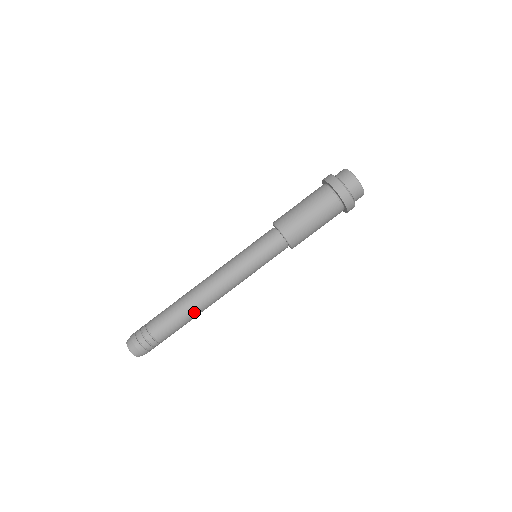
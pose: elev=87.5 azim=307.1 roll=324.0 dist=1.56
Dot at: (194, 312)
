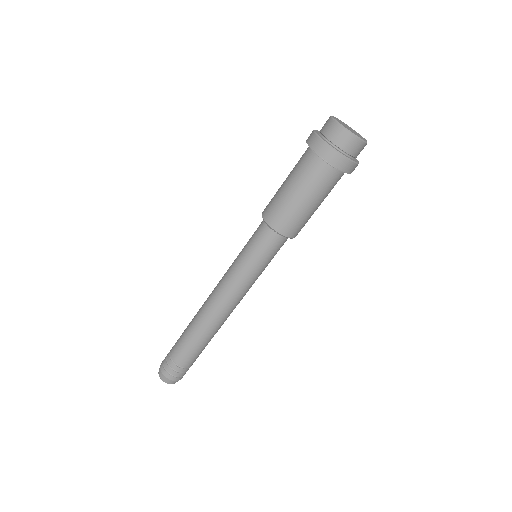
Dot at: (212, 334)
